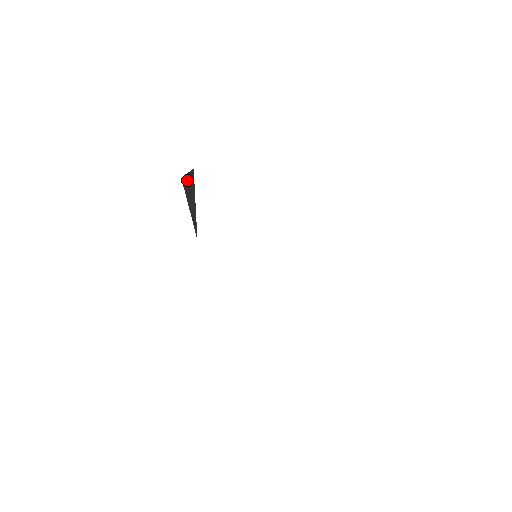
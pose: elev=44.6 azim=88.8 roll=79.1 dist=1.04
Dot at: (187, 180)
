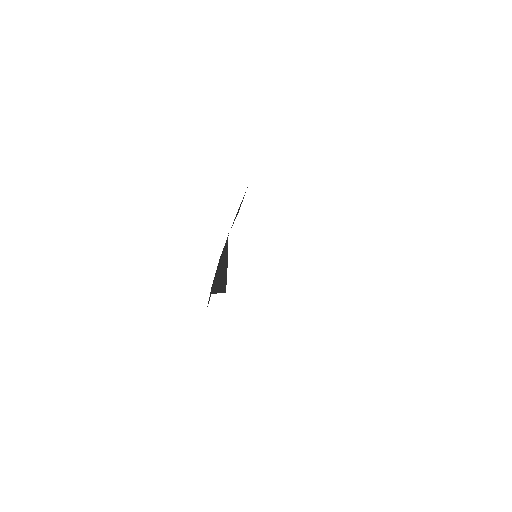
Dot at: occluded
